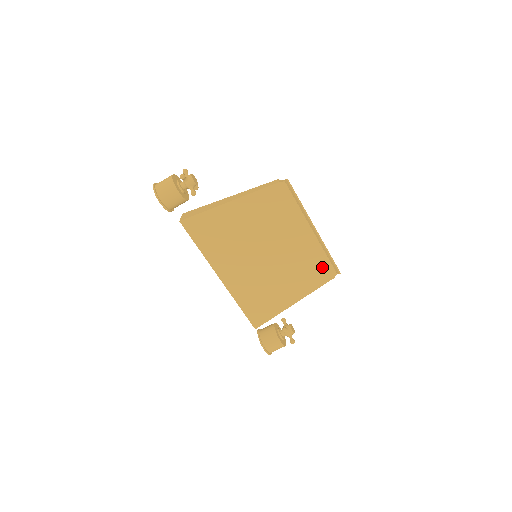
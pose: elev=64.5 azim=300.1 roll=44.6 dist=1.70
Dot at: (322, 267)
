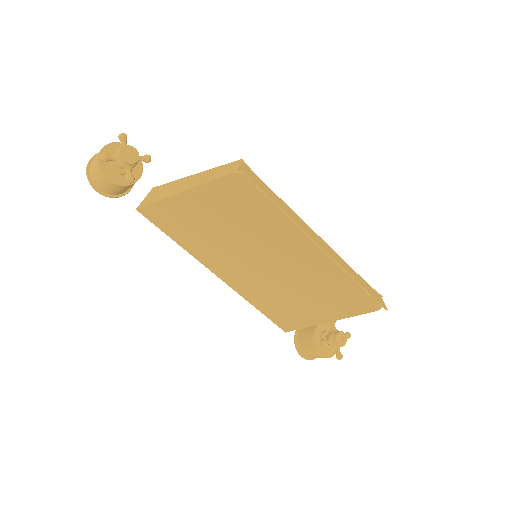
Dot at: (353, 294)
